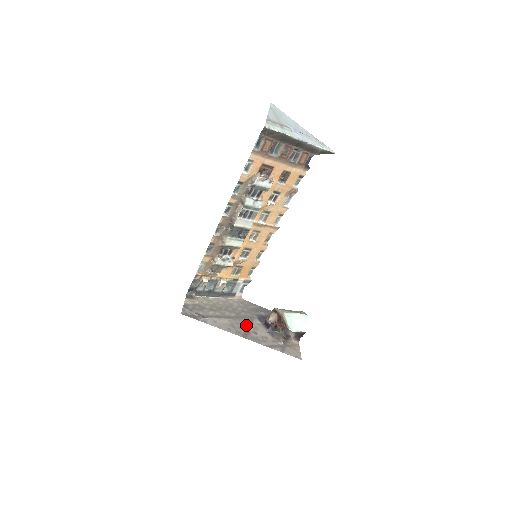
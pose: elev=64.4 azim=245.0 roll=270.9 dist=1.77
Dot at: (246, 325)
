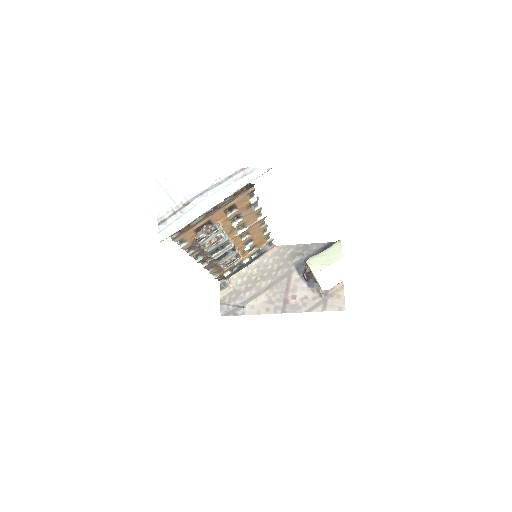
Dot at: (284, 290)
